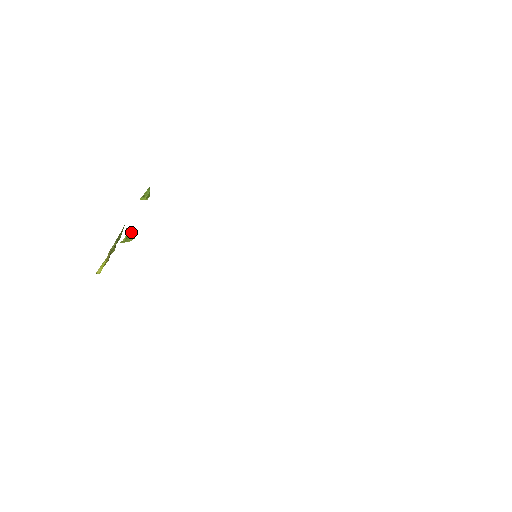
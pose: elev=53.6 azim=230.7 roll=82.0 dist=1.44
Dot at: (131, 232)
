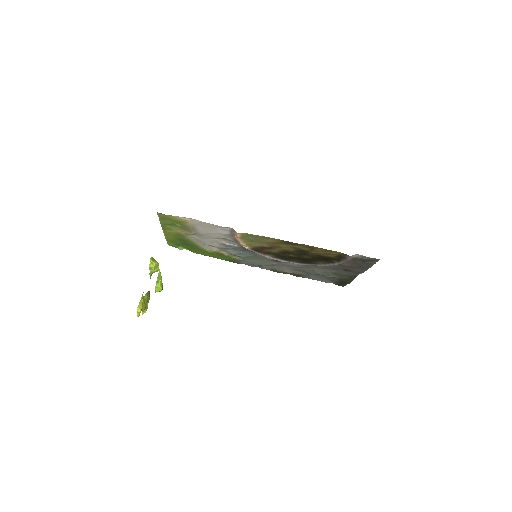
Dot at: (155, 260)
